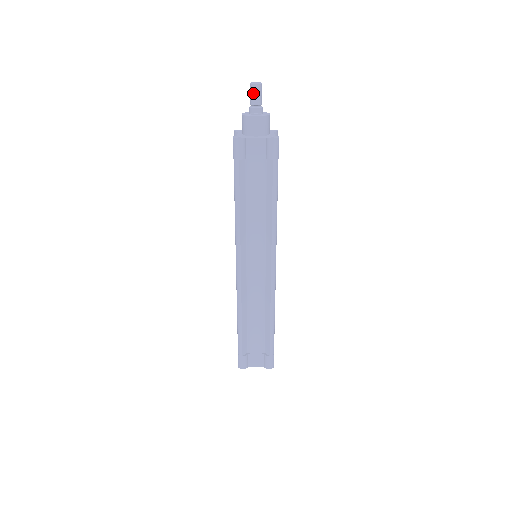
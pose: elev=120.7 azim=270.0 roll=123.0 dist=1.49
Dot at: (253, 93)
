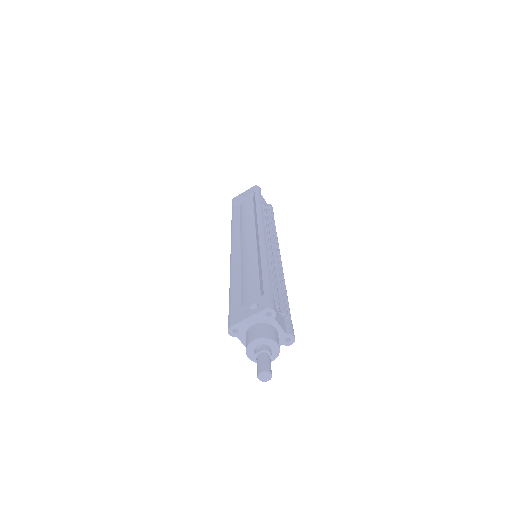
Dot at: occluded
